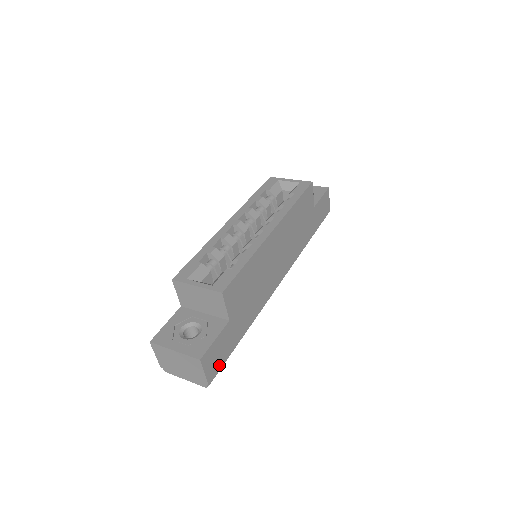
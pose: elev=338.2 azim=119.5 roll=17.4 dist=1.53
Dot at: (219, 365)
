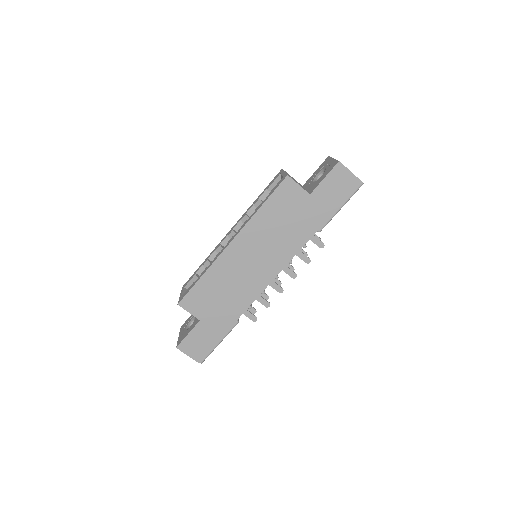
Dot at: (205, 350)
